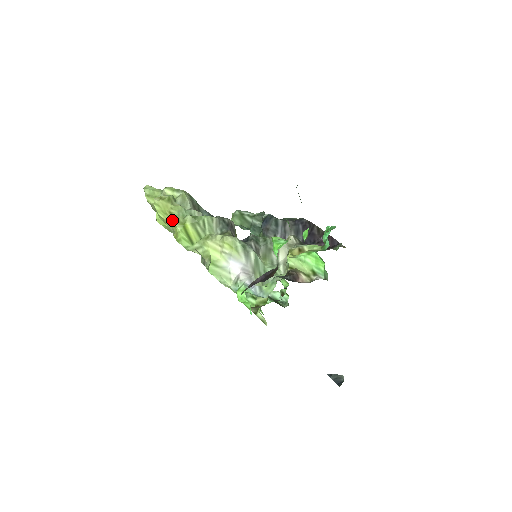
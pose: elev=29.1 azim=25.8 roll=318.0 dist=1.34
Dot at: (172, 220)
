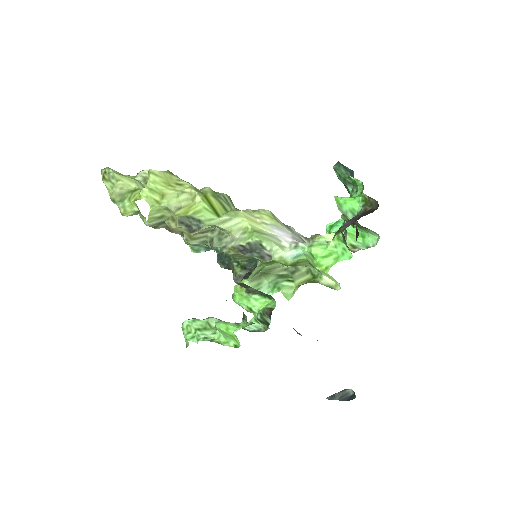
Dot at: (185, 190)
